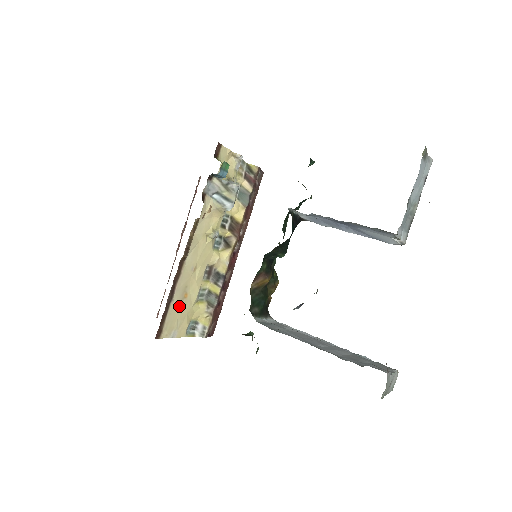
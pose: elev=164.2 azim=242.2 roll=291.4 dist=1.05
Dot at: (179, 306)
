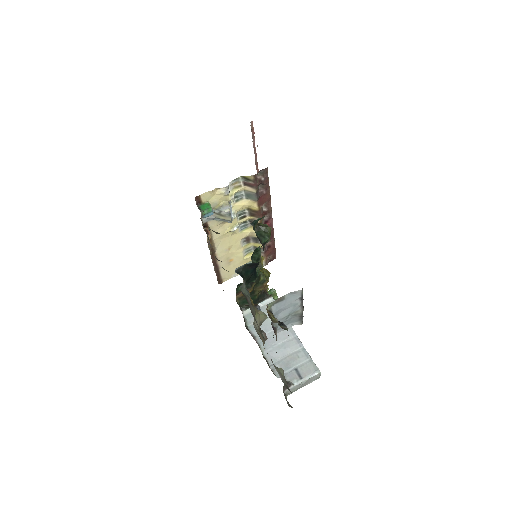
Dot at: (229, 266)
